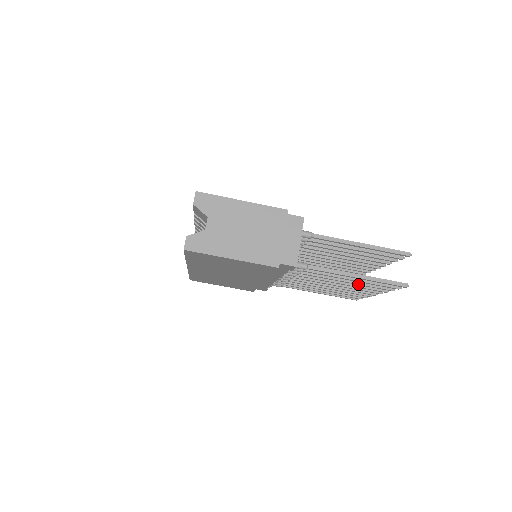
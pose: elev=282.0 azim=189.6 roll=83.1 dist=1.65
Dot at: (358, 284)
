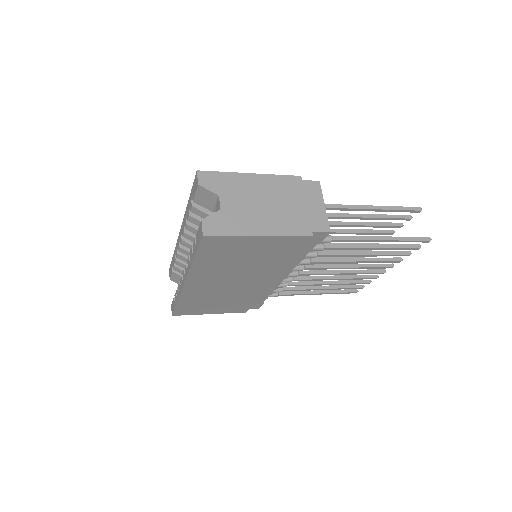
Dot at: (376, 255)
